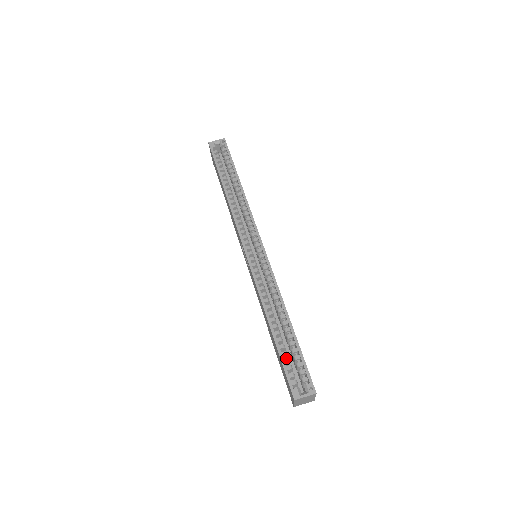
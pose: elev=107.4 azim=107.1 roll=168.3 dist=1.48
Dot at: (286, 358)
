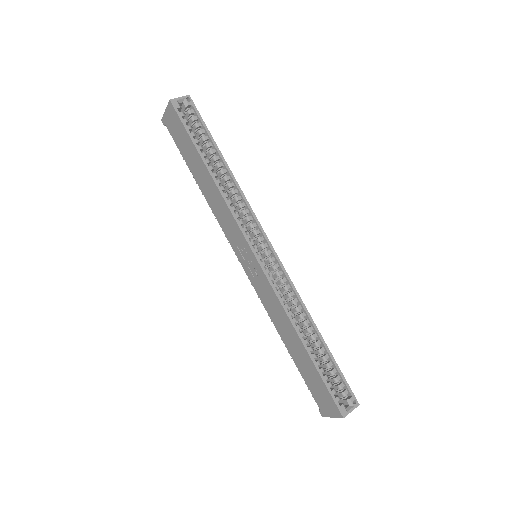
Dot at: occluded
